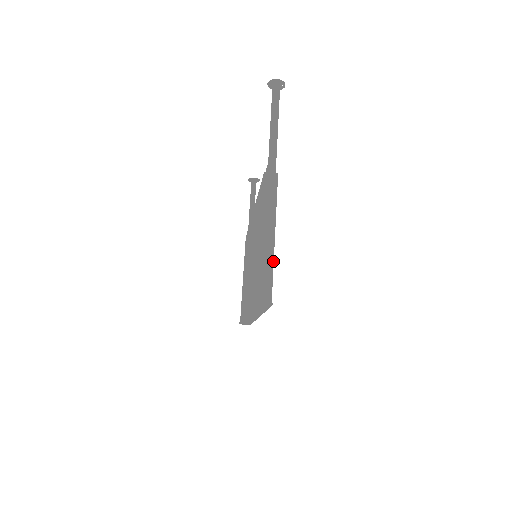
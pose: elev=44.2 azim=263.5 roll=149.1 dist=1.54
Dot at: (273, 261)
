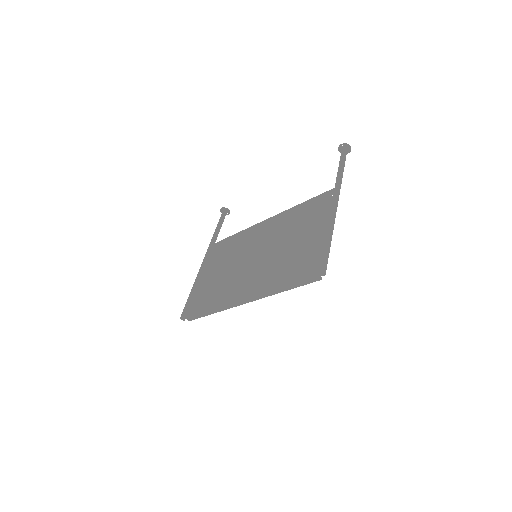
Dot at: occluded
